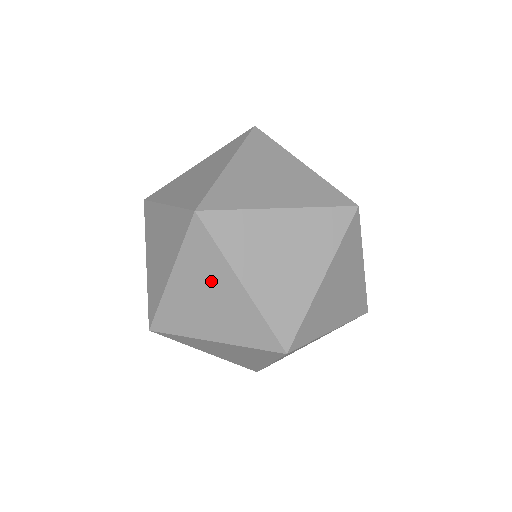
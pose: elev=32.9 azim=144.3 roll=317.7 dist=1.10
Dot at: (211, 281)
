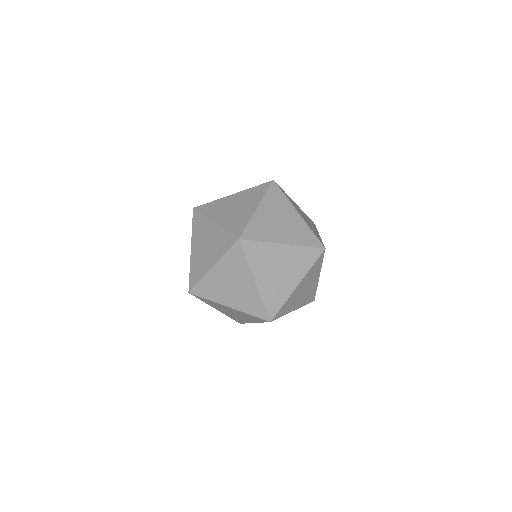
Dot at: (204, 234)
